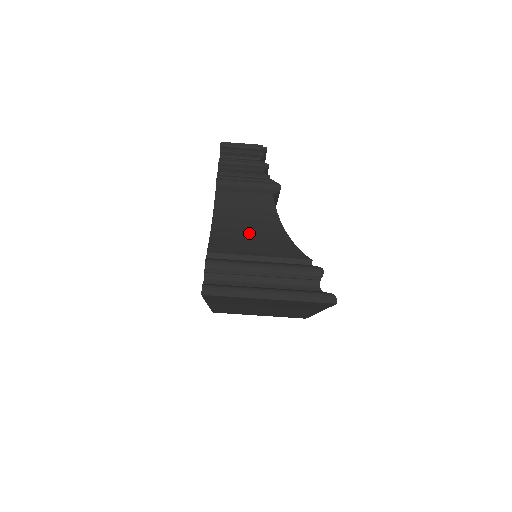
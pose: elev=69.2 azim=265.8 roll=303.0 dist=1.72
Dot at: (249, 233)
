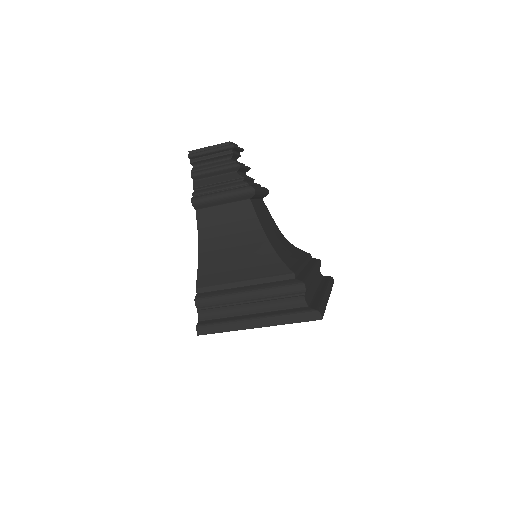
Dot at: (233, 252)
